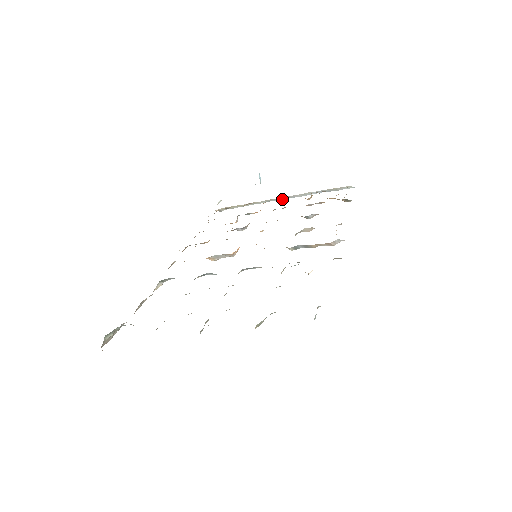
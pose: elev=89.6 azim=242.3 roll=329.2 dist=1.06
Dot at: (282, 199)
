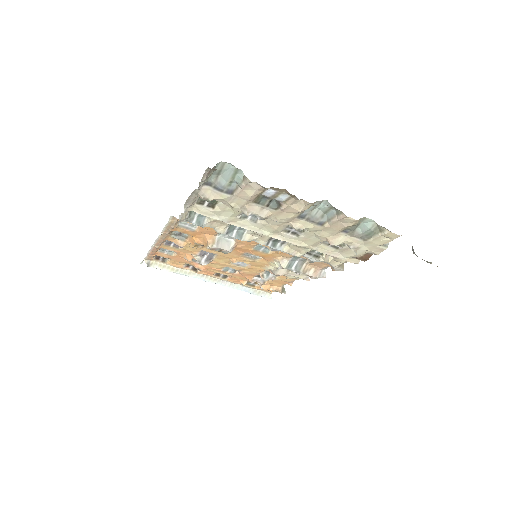
Dot at: (210, 281)
